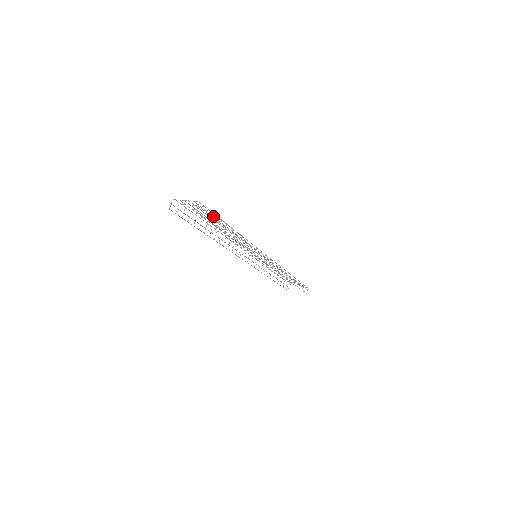
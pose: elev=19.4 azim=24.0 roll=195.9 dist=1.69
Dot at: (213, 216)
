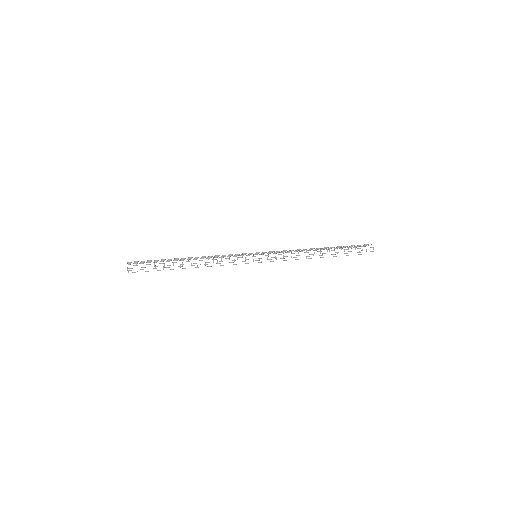
Dot at: occluded
